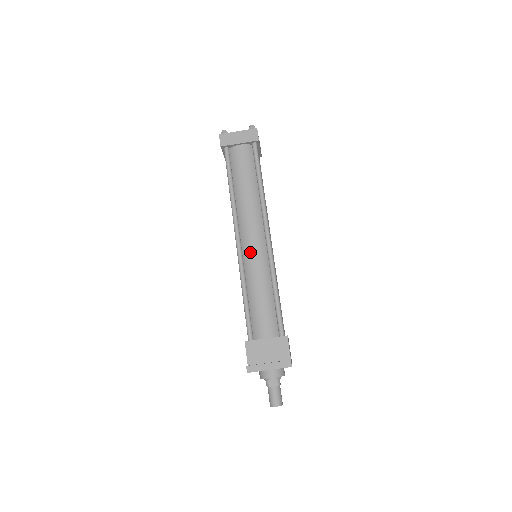
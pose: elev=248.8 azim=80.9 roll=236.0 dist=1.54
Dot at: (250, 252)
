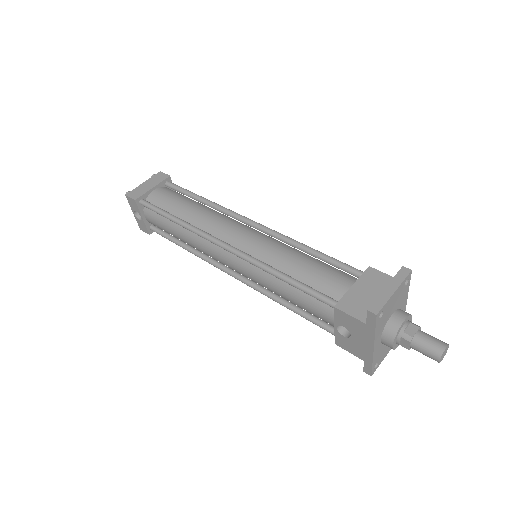
Dot at: (248, 242)
